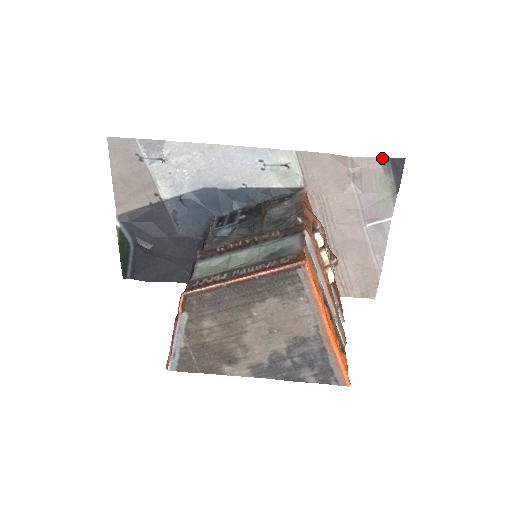
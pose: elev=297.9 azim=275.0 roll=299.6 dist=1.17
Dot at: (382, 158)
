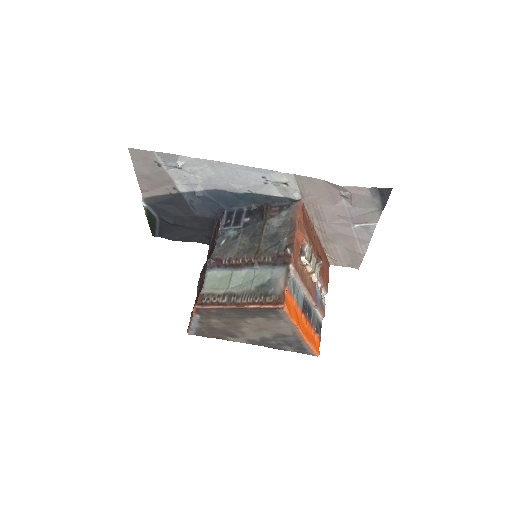
Dot at: (371, 188)
